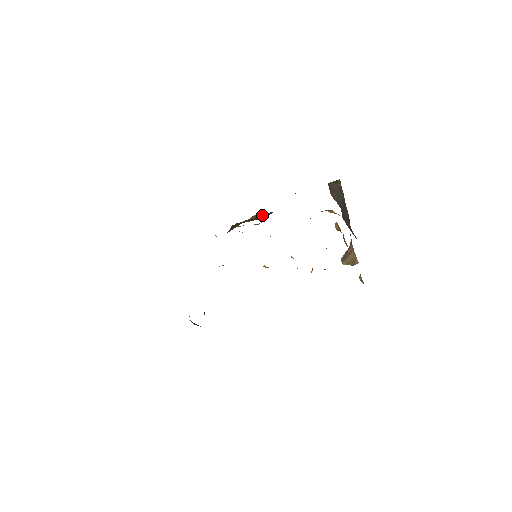
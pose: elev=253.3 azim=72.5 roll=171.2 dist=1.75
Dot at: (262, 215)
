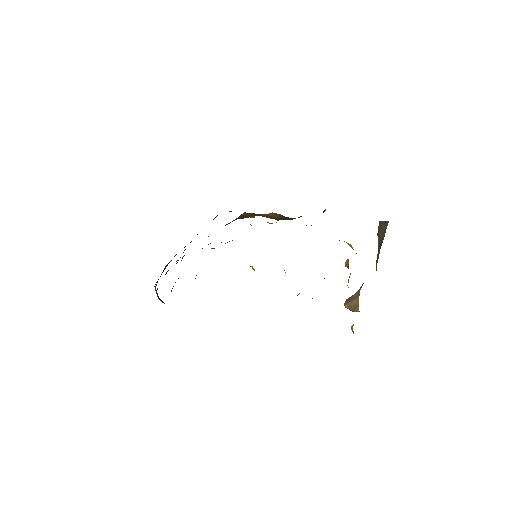
Dot at: (281, 216)
